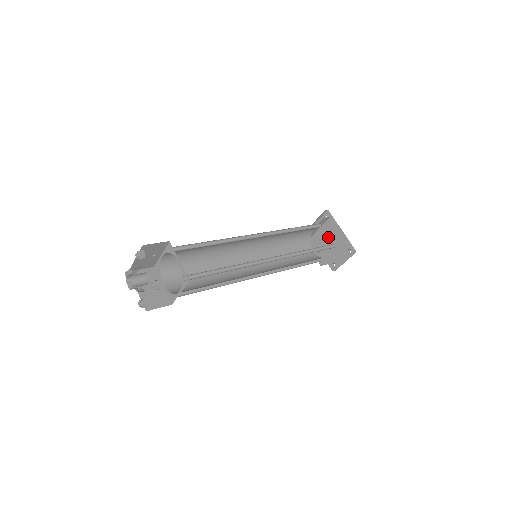
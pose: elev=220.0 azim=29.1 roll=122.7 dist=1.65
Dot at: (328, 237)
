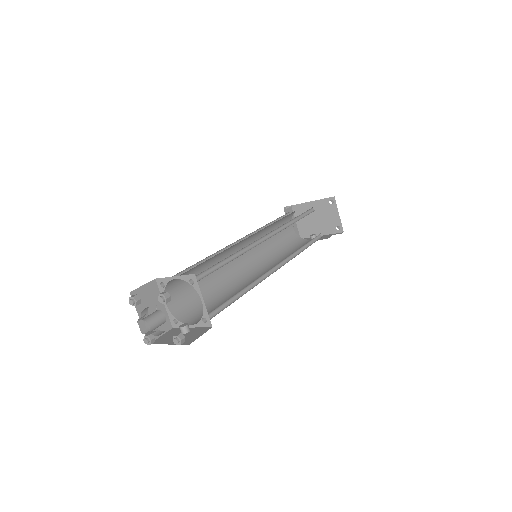
Dot at: (309, 221)
